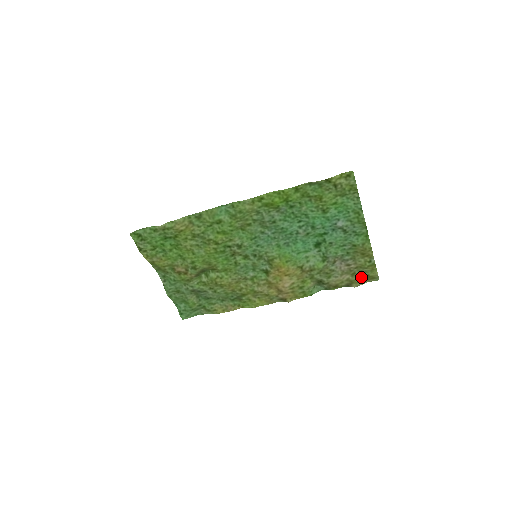
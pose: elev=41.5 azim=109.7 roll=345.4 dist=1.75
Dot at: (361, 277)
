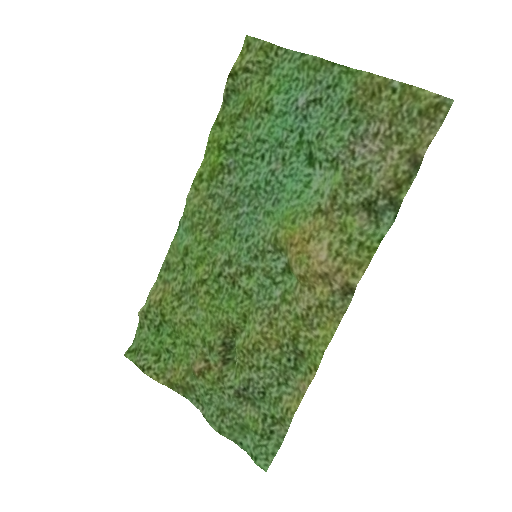
Dot at: (417, 129)
